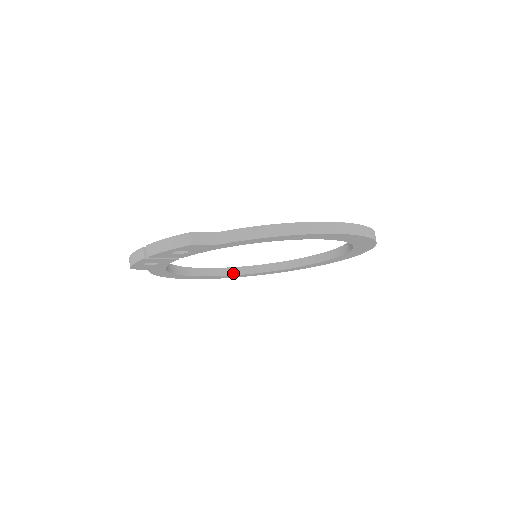
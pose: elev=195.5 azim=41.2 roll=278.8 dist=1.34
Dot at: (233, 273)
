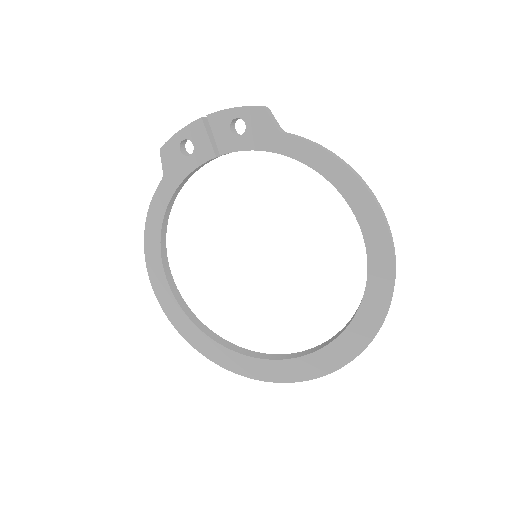
Dot at: (189, 315)
